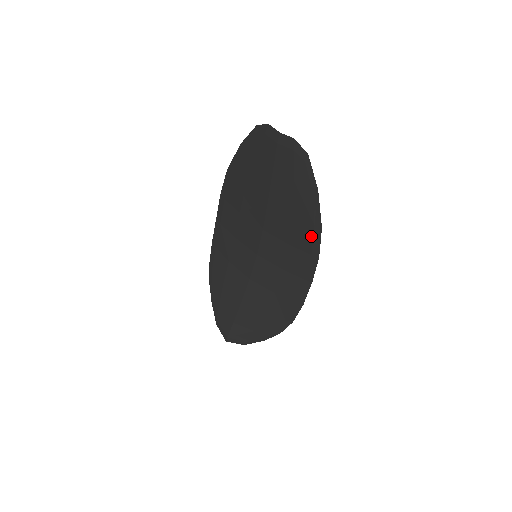
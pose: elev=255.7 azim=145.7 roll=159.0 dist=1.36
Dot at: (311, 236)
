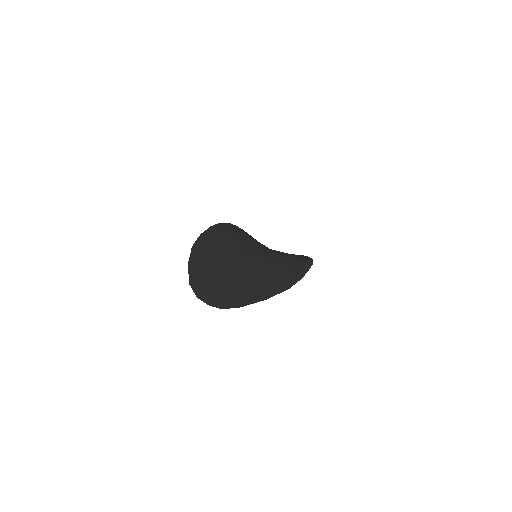
Dot at: (285, 283)
